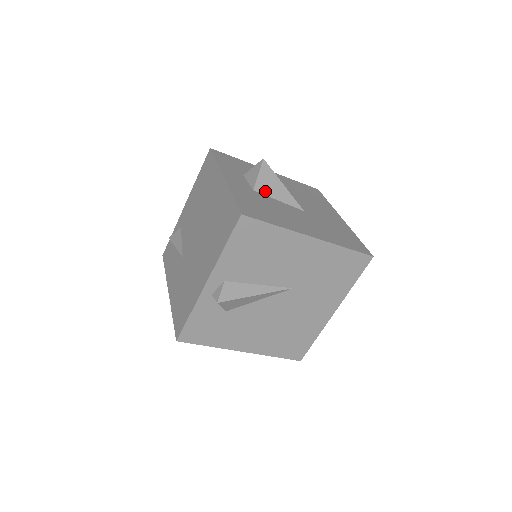
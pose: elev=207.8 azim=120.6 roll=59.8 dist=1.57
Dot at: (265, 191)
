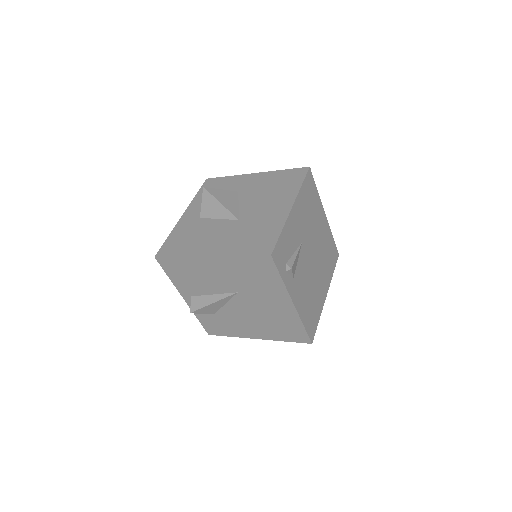
Dot at: (208, 215)
